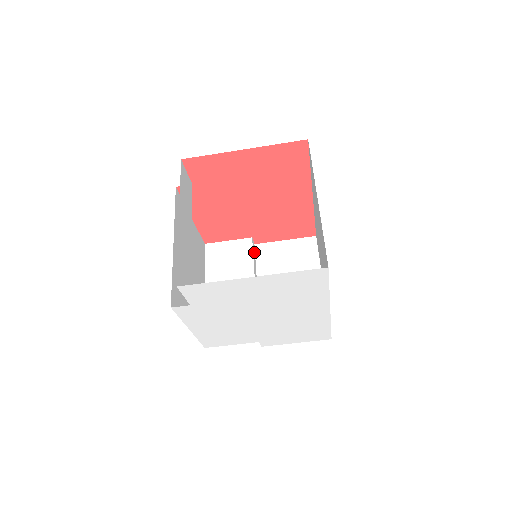
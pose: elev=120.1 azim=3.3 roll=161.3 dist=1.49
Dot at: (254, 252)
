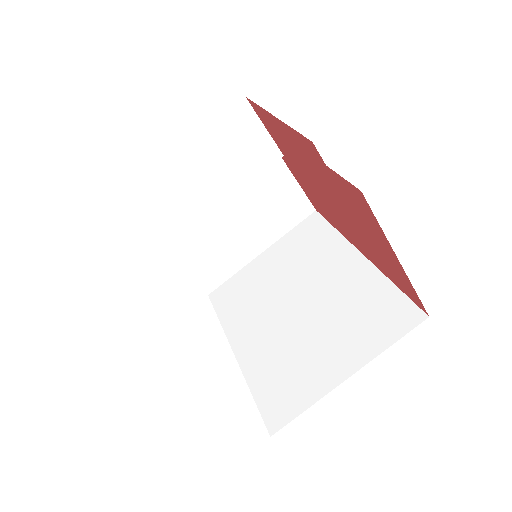
Dot at: occluded
